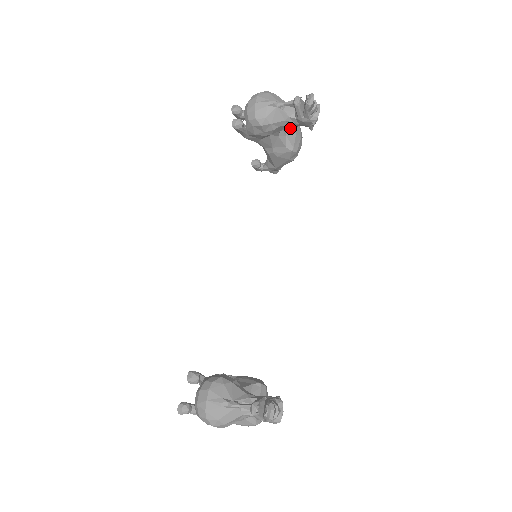
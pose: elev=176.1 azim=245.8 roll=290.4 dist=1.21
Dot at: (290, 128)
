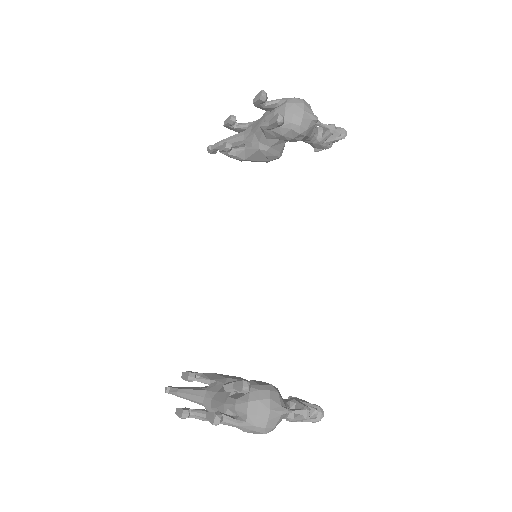
Dot at: occluded
